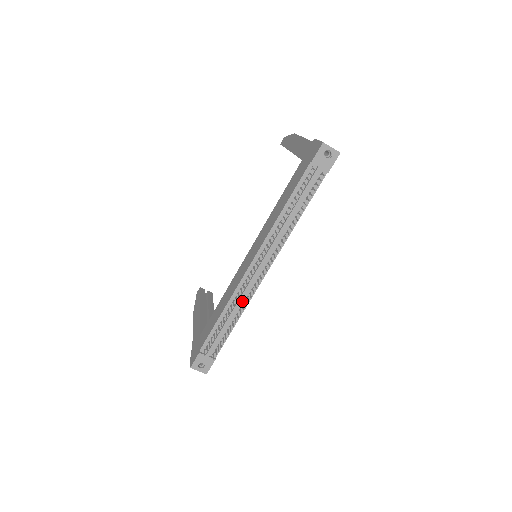
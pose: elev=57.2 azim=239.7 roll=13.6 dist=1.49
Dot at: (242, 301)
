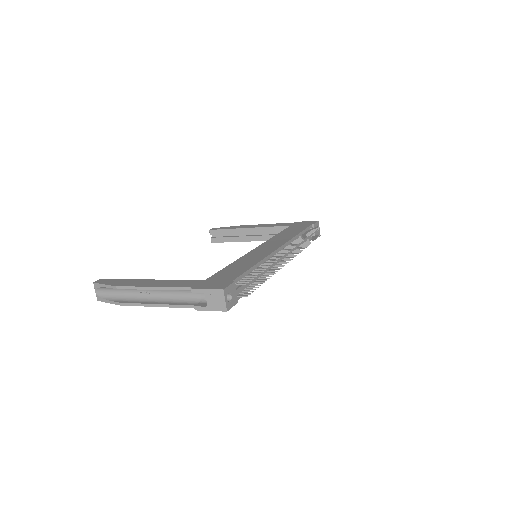
Dot at: (267, 269)
